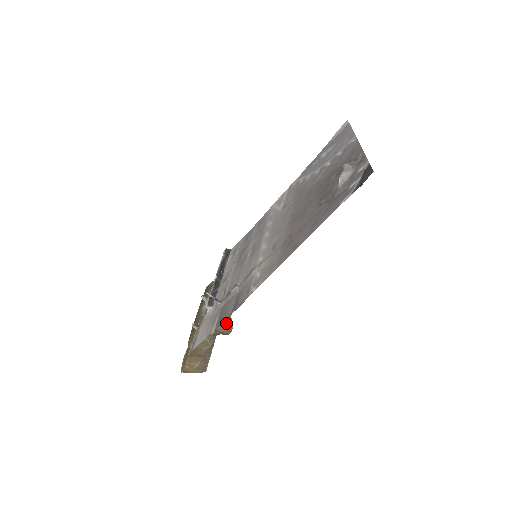
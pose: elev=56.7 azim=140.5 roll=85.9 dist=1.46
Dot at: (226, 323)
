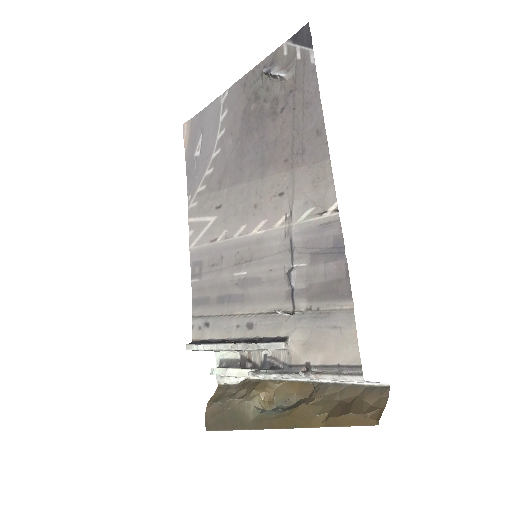
Dot at: (296, 389)
